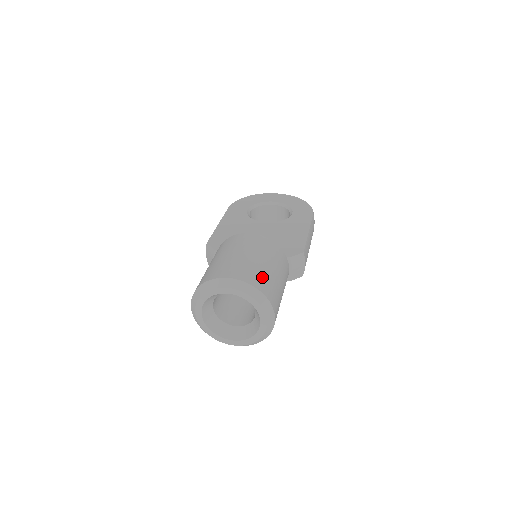
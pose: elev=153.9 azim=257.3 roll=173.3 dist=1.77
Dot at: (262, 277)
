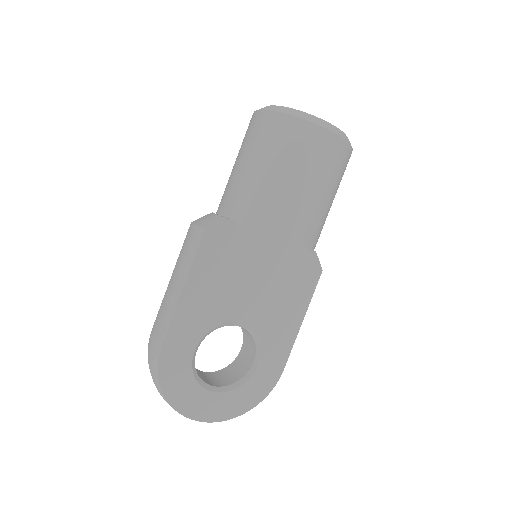
Dot at: occluded
